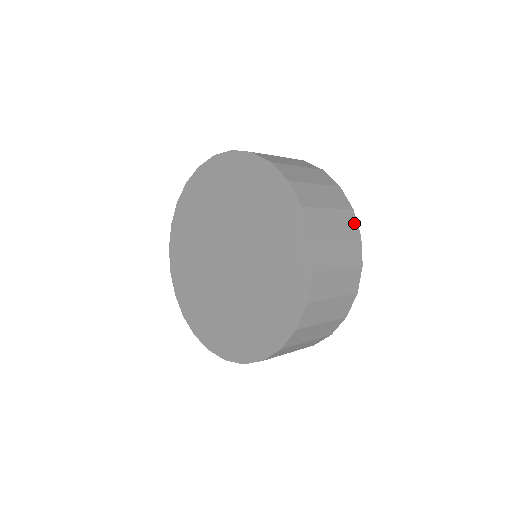
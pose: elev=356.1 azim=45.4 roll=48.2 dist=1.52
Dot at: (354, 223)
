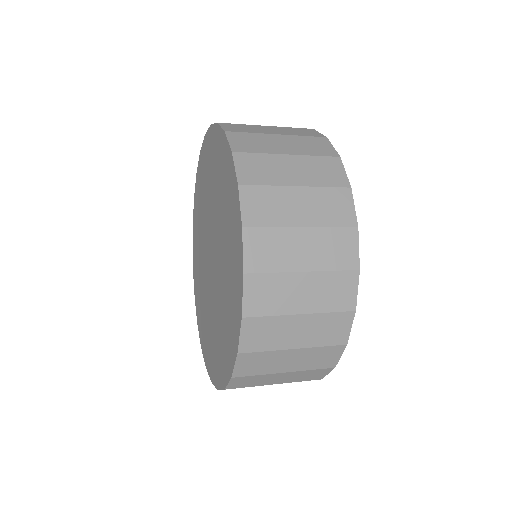
Dot at: (327, 147)
